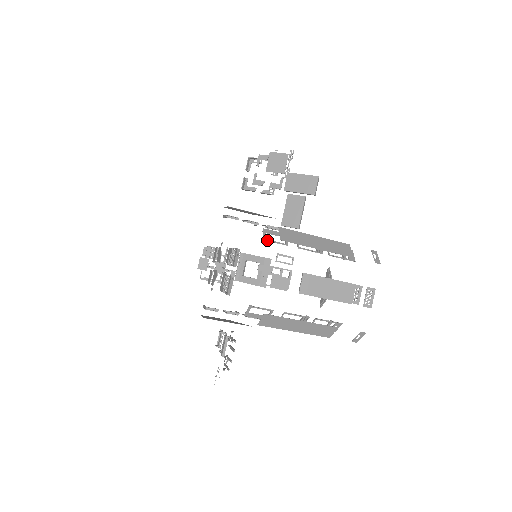
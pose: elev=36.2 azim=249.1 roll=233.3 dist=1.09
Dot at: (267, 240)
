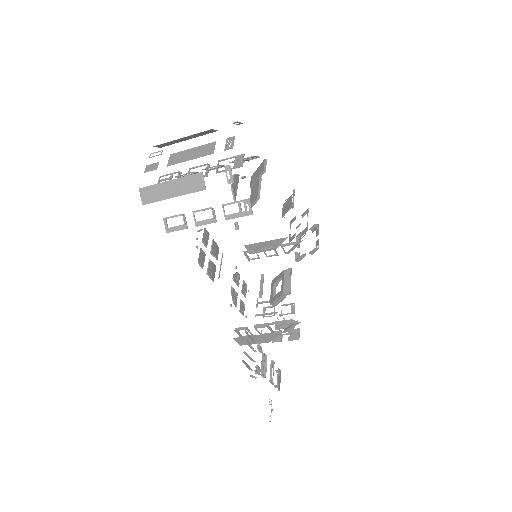
Dot at: (177, 176)
